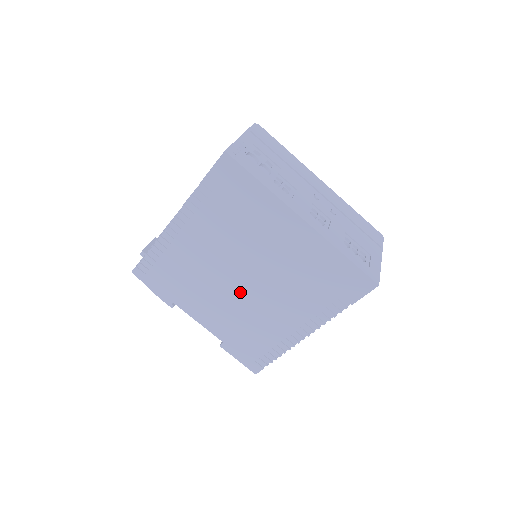
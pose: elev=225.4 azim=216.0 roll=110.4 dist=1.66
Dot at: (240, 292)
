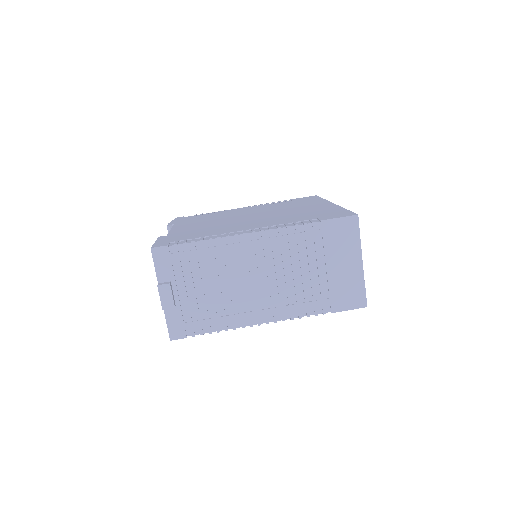
Dot at: (236, 220)
